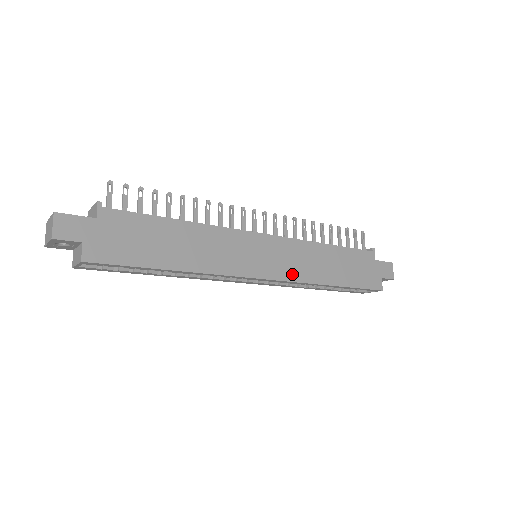
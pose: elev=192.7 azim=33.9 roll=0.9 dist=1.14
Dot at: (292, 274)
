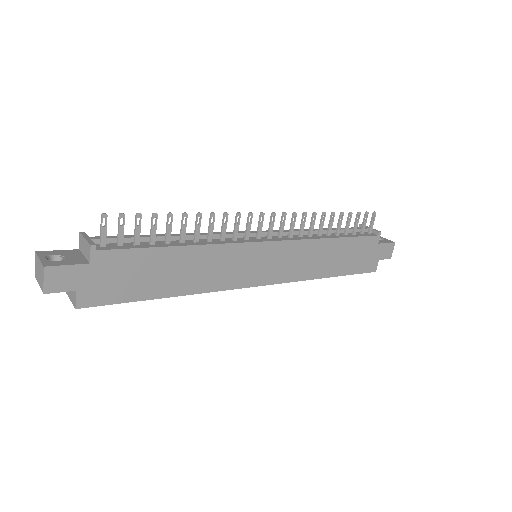
Dot at: (289, 275)
